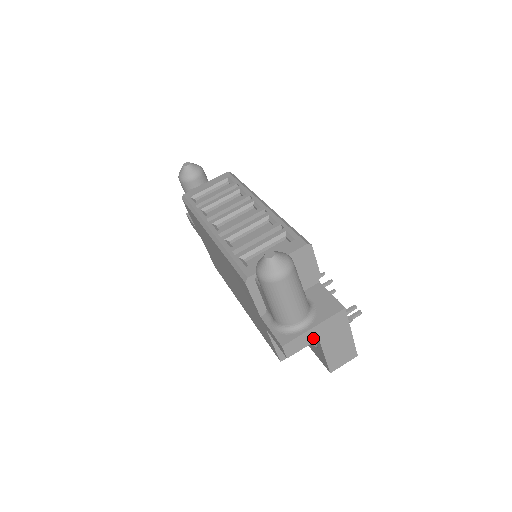
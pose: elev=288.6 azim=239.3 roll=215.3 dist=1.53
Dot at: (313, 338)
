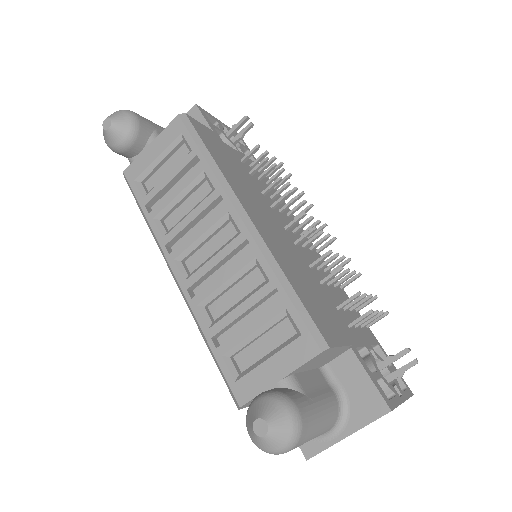
Dot at: occluded
